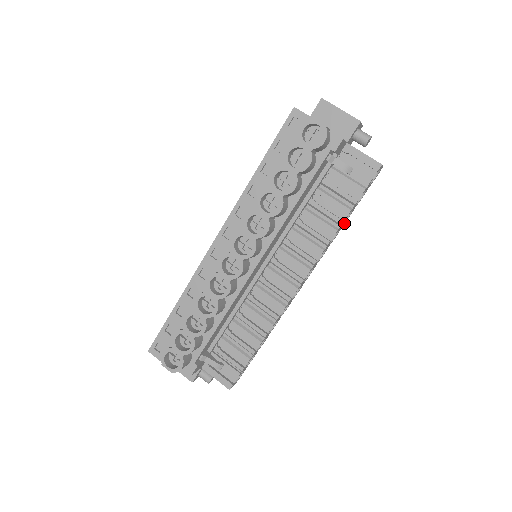
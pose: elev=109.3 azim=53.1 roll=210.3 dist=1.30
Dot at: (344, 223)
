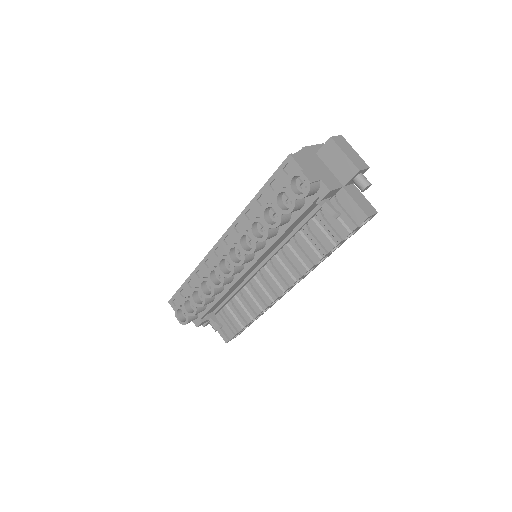
Dot at: (335, 249)
